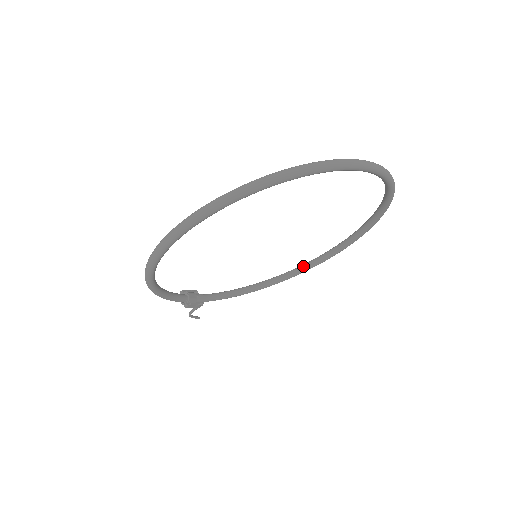
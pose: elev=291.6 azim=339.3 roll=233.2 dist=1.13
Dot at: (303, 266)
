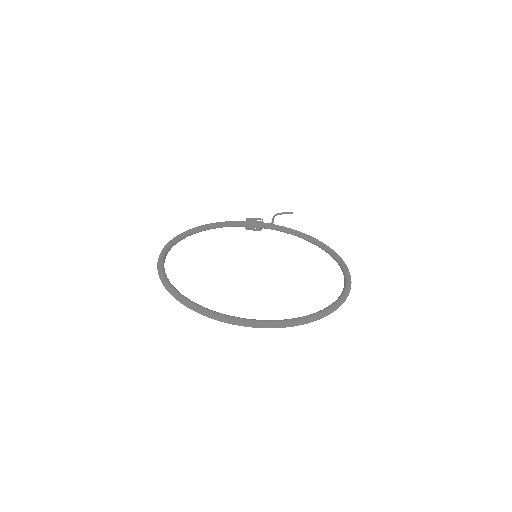
Dot at: (335, 258)
